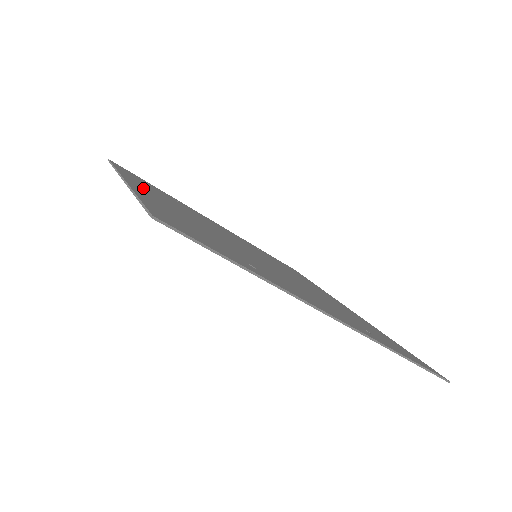
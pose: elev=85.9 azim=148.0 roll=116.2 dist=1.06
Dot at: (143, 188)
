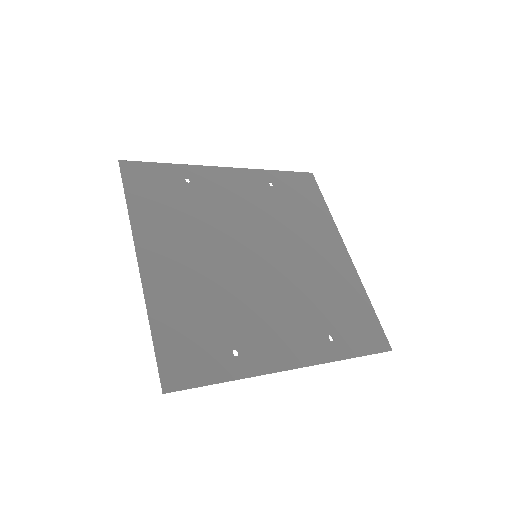
Dot at: (155, 251)
